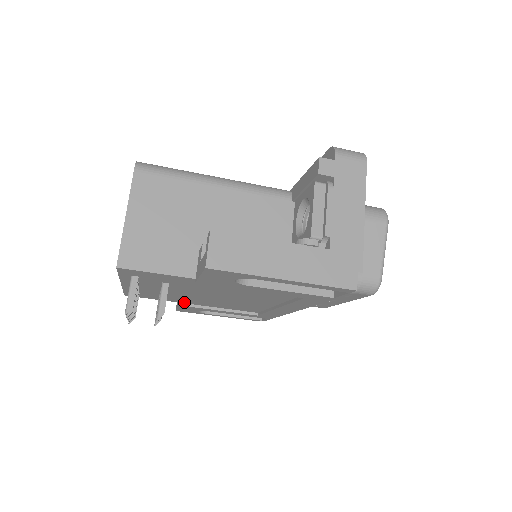
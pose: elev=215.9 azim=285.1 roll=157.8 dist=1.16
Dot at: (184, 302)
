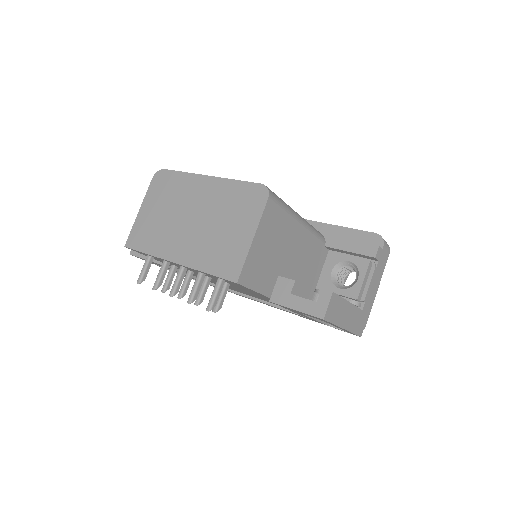
Dot at: occluded
